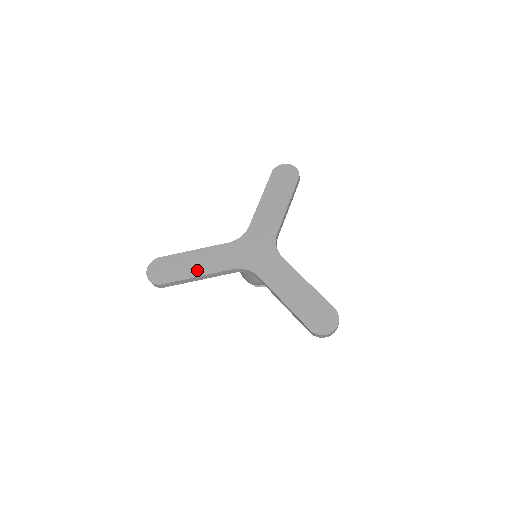
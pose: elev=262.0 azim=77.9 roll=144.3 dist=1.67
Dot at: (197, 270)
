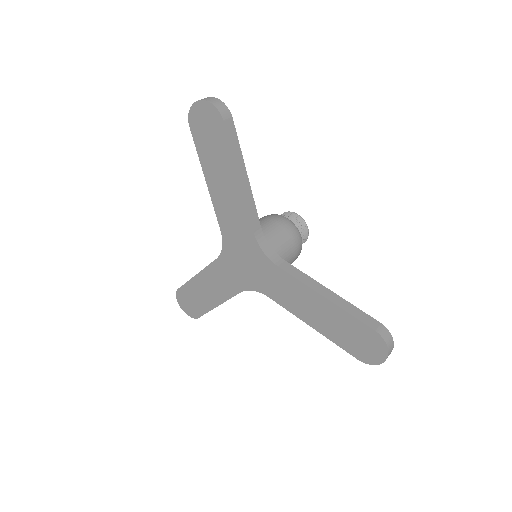
Dot at: (213, 299)
